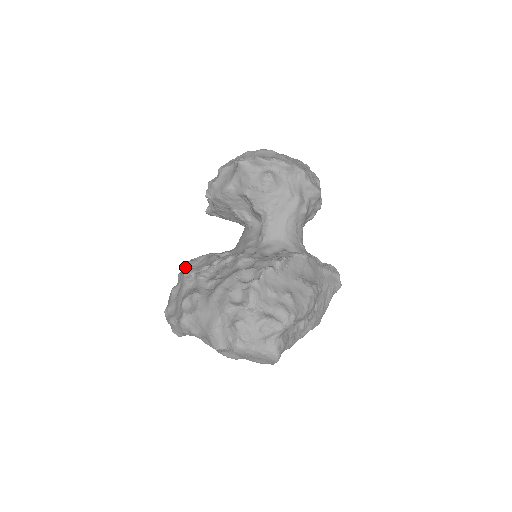
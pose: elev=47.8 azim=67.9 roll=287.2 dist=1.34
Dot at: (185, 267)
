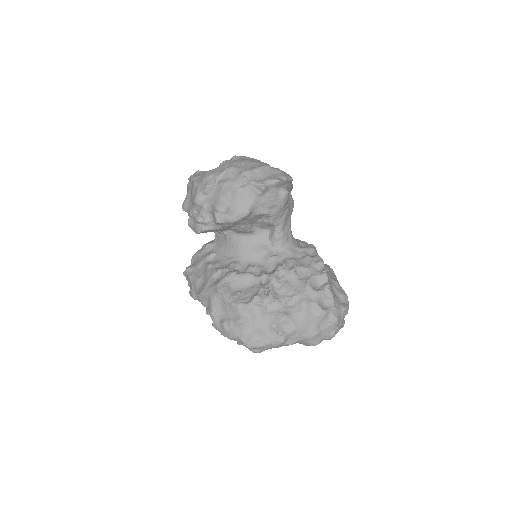
Dot at: (226, 295)
